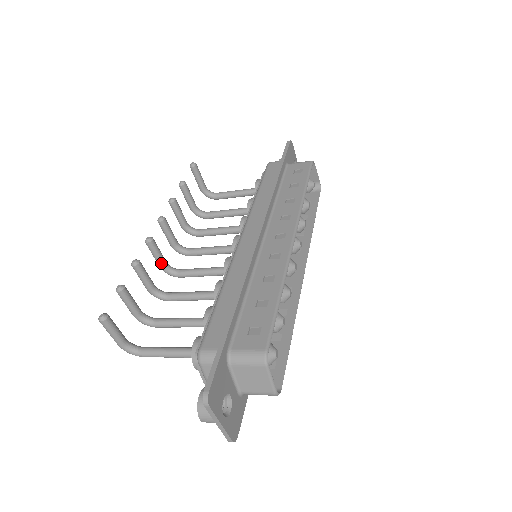
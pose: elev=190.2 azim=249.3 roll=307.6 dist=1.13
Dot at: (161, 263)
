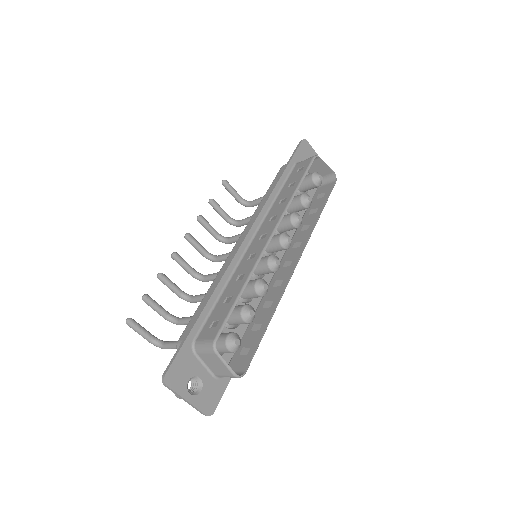
Dot at: (189, 272)
